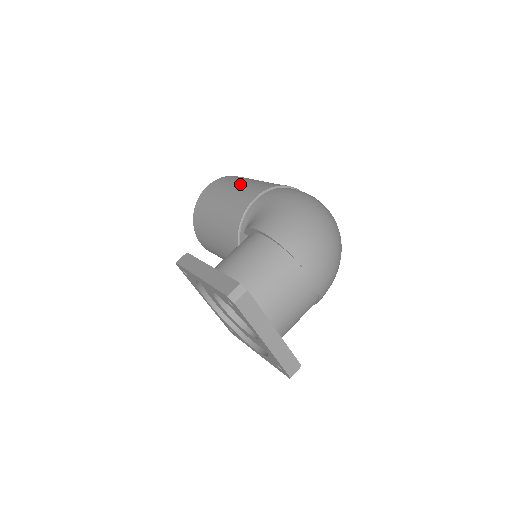
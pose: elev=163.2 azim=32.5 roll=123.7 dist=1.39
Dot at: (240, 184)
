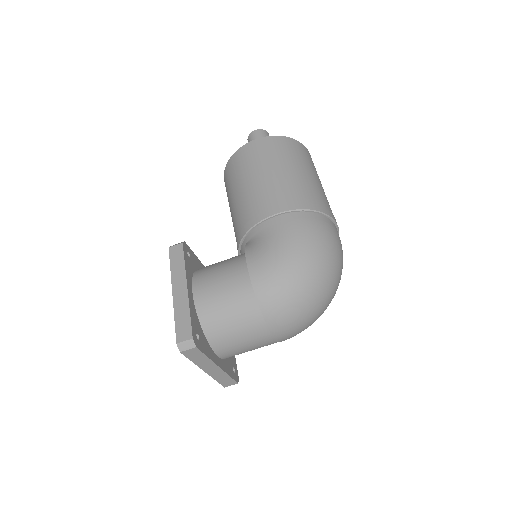
Dot at: (276, 172)
